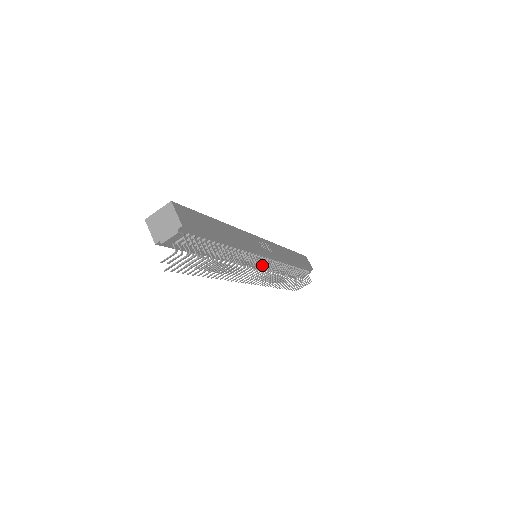
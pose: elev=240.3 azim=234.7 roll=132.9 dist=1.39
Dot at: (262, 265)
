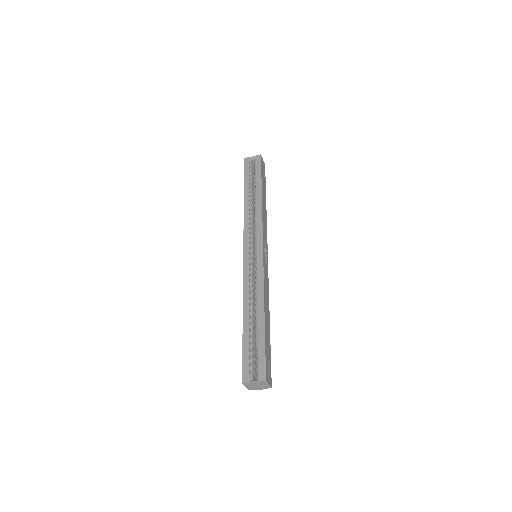
Dot at: occluded
